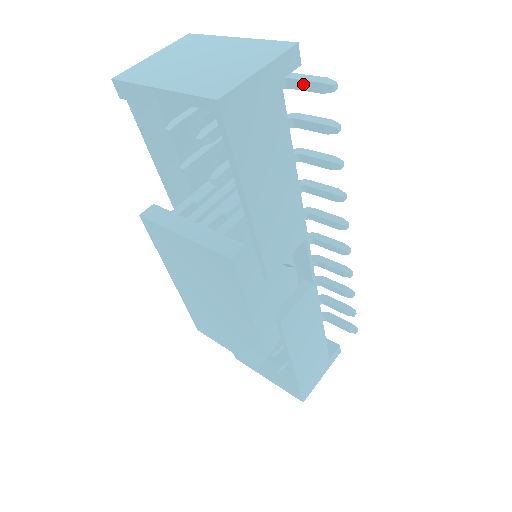
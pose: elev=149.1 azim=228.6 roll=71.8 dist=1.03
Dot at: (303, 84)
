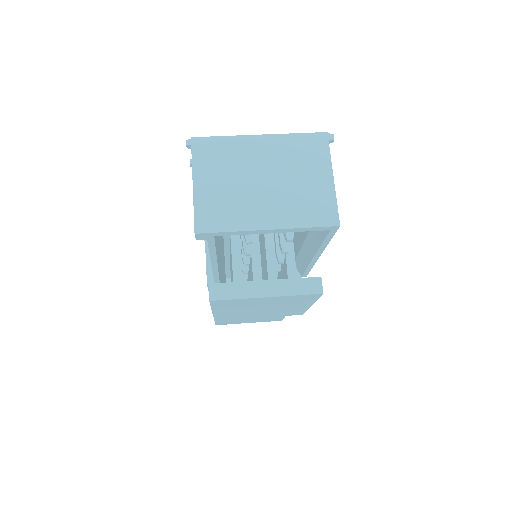
Dot at: occluded
